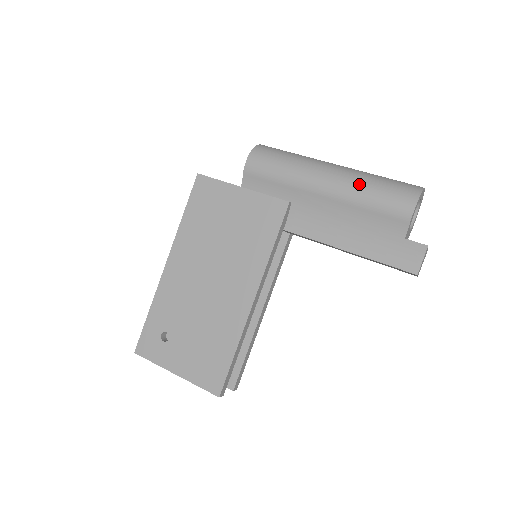
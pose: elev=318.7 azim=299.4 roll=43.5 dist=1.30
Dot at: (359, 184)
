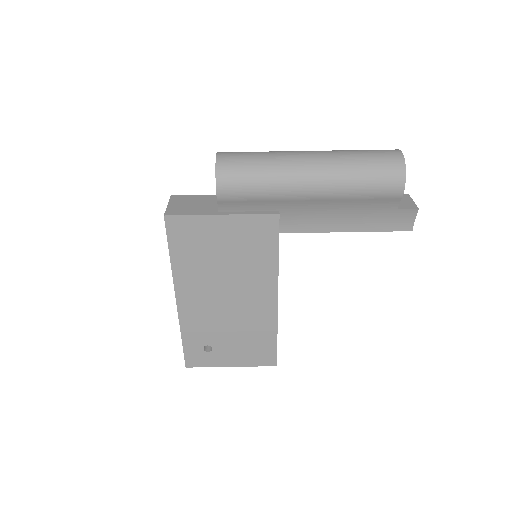
Dot at: (346, 180)
